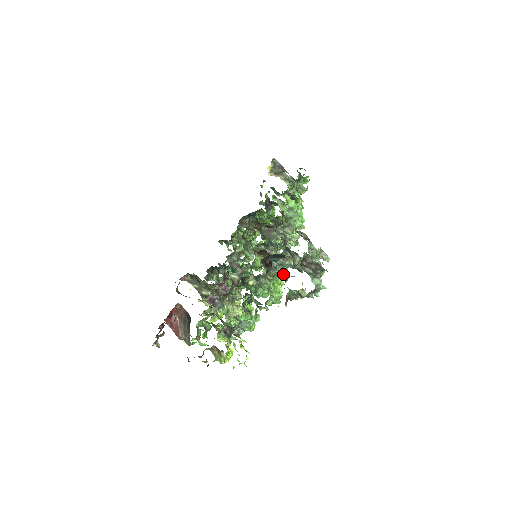
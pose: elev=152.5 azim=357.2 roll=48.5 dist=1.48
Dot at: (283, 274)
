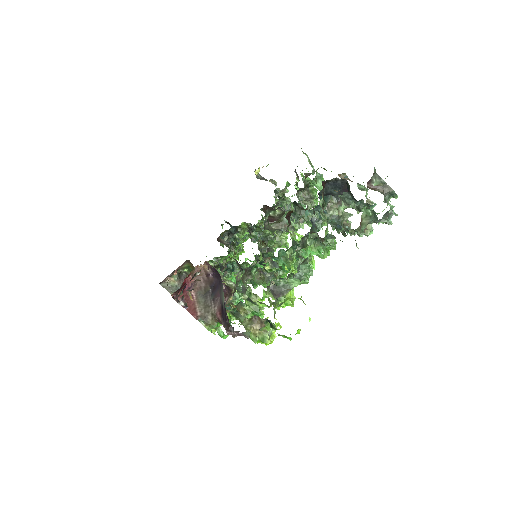
Dot at: occluded
